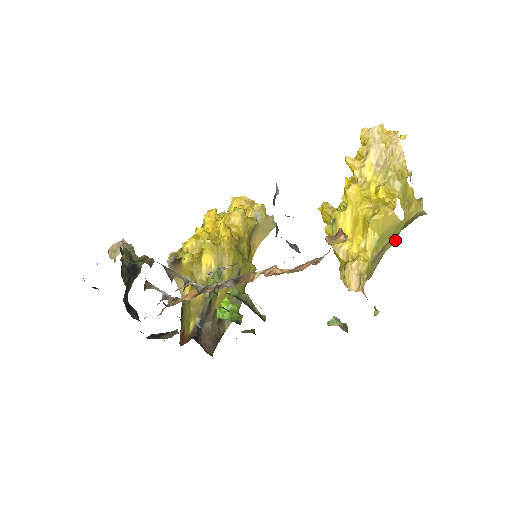
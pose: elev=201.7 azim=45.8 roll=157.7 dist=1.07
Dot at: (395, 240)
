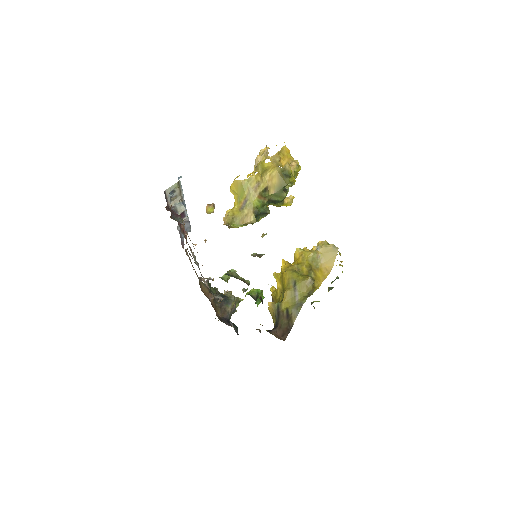
Dot at: (258, 192)
